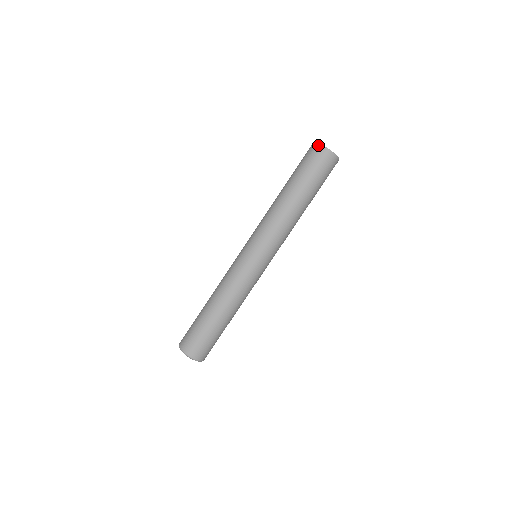
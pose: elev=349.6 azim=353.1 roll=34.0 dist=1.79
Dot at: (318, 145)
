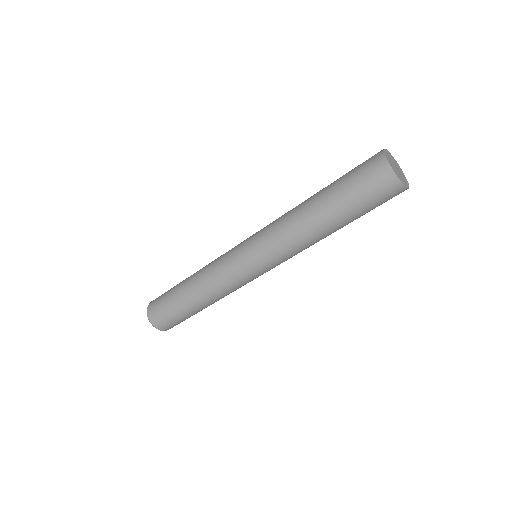
Dot at: (383, 159)
